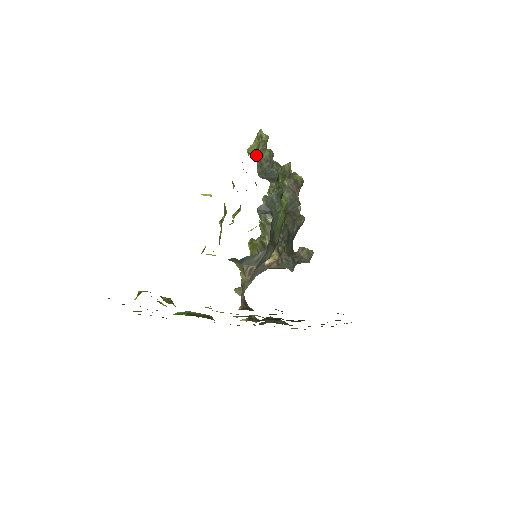
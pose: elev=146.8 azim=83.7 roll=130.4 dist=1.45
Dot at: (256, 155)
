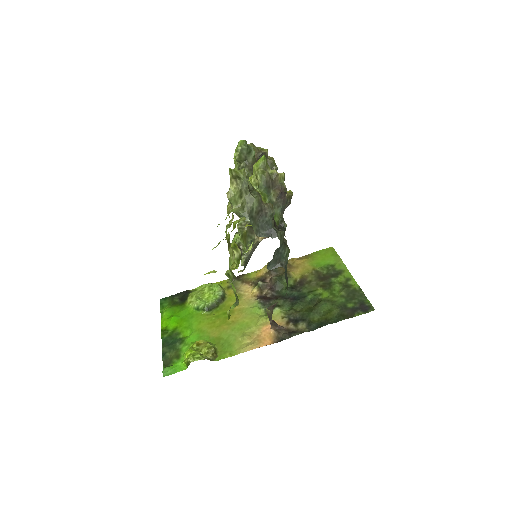
Dot at: (246, 214)
